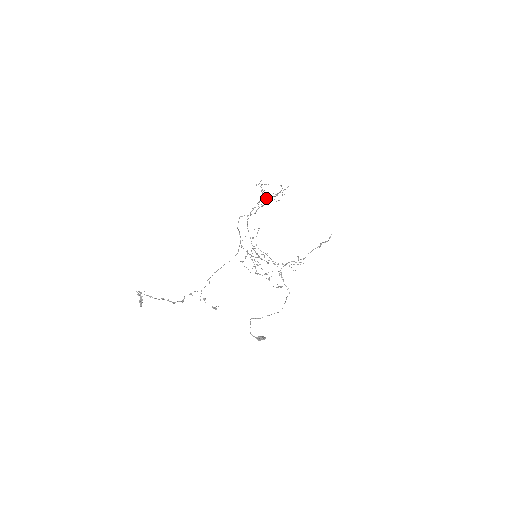
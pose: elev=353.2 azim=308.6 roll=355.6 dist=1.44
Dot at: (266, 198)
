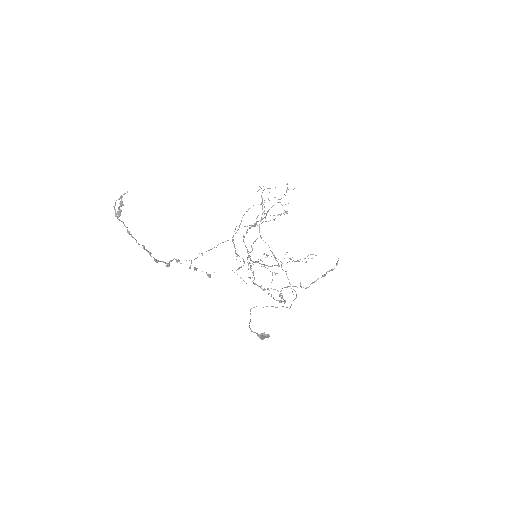
Dot at: occluded
